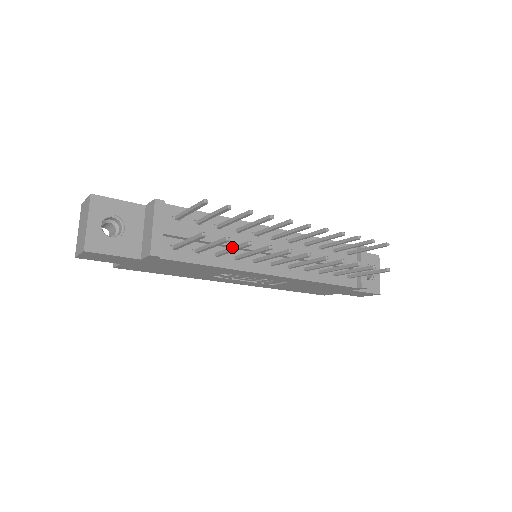
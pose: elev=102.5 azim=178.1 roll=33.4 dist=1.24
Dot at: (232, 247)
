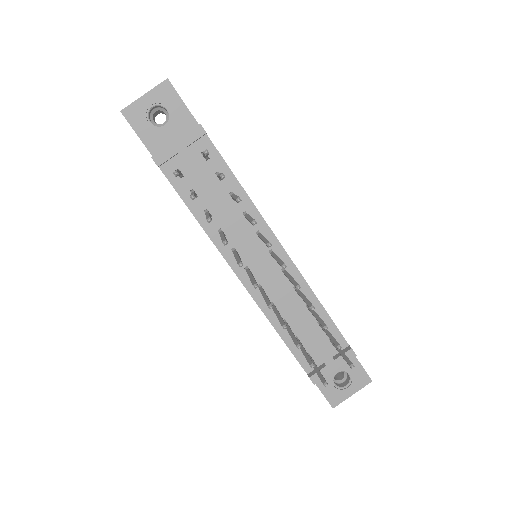
Dot at: (208, 214)
